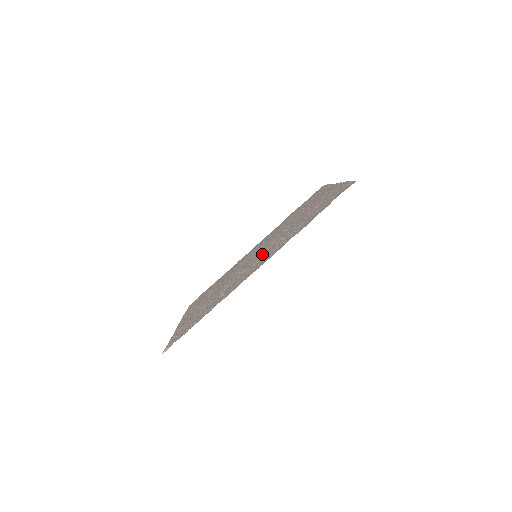
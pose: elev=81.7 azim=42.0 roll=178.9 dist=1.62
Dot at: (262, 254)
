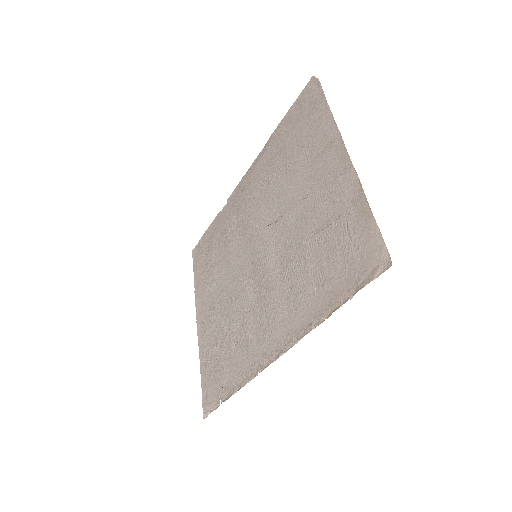
Dot at: (267, 287)
